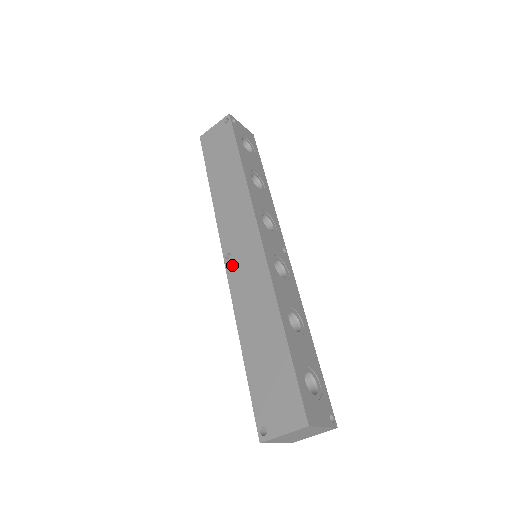
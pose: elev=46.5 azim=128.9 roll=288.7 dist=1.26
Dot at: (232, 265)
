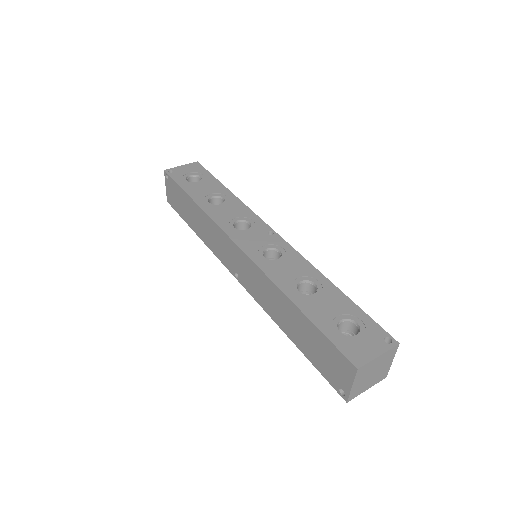
Dot at: (242, 280)
